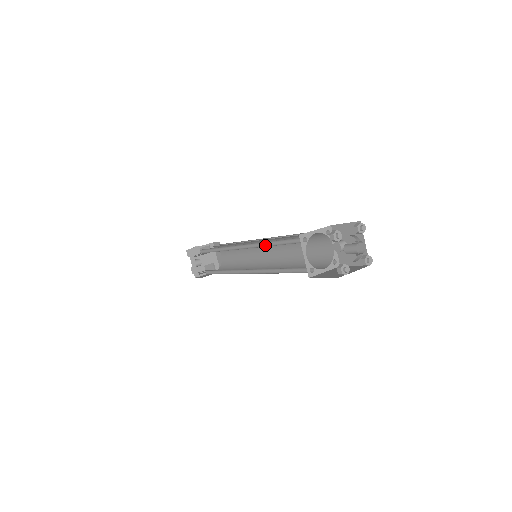
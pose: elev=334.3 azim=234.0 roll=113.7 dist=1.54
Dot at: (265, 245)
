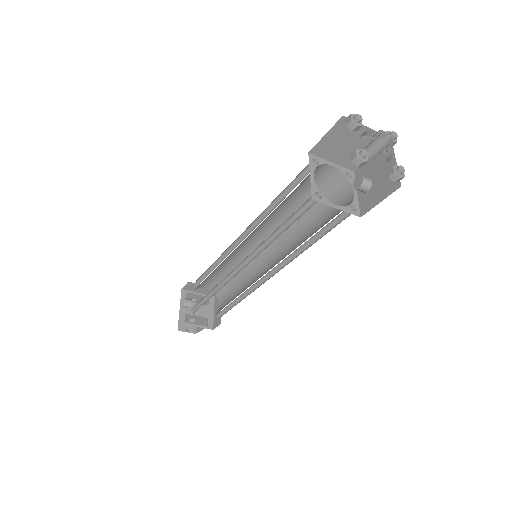
Dot at: (268, 214)
